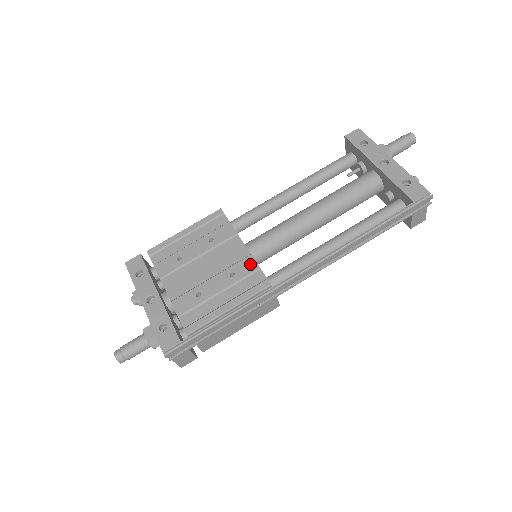
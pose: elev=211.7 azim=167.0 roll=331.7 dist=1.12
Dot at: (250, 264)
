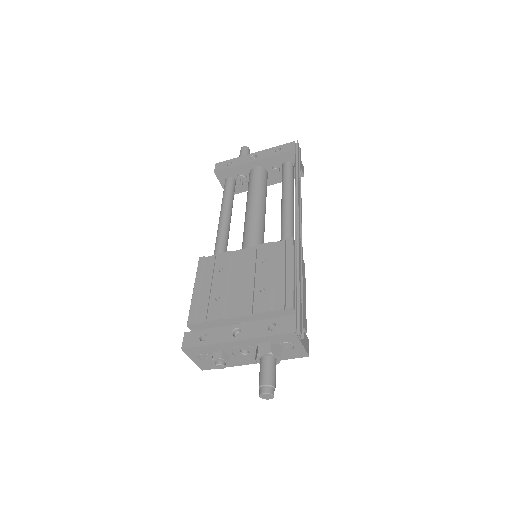
Dot at: (265, 247)
